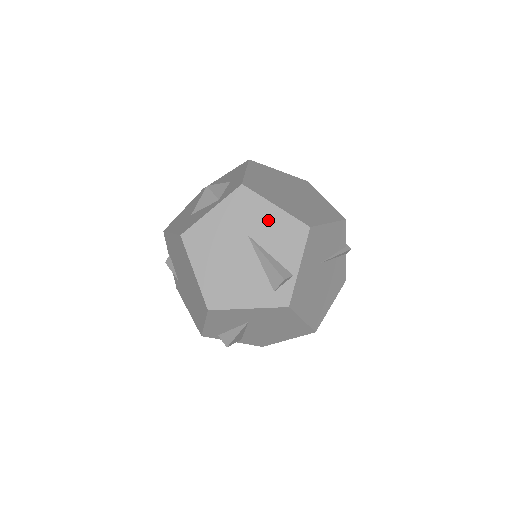
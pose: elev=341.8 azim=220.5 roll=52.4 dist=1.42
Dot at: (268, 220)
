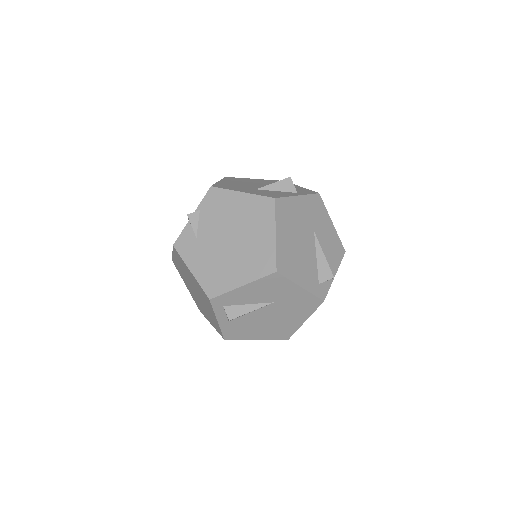
Dot at: (327, 230)
